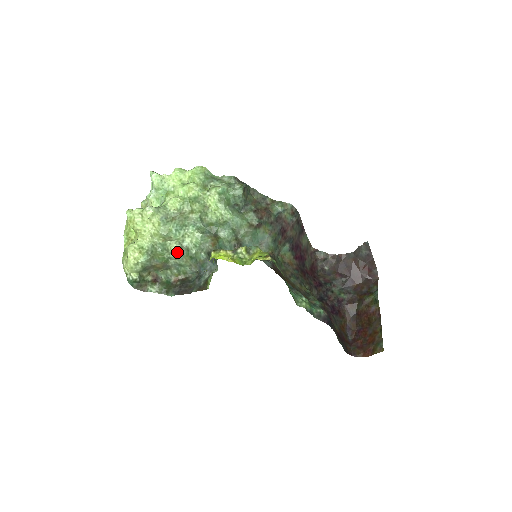
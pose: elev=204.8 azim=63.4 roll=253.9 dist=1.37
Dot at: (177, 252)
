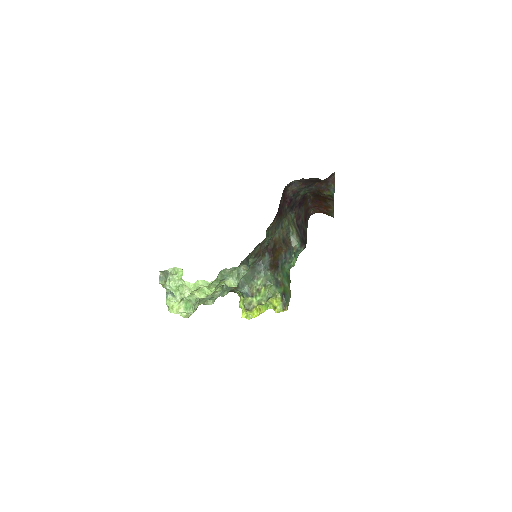
Dot at: occluded
